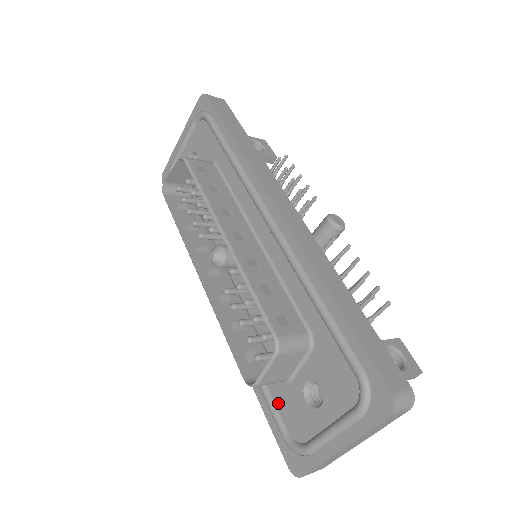
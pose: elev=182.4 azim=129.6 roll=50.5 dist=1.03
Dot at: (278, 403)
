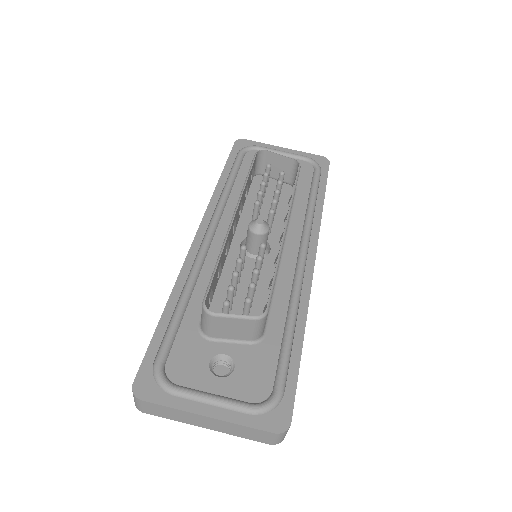
Dot at: (179, 340)
